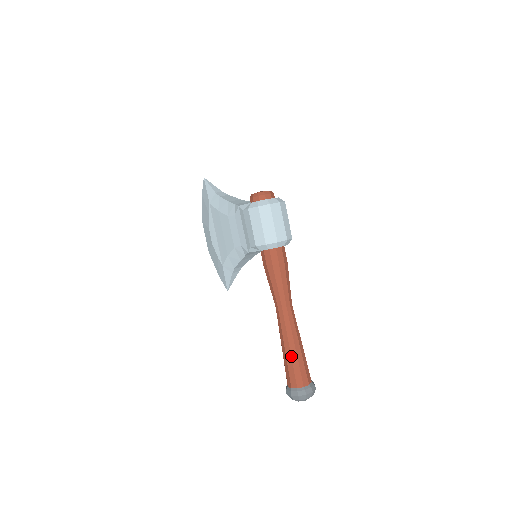
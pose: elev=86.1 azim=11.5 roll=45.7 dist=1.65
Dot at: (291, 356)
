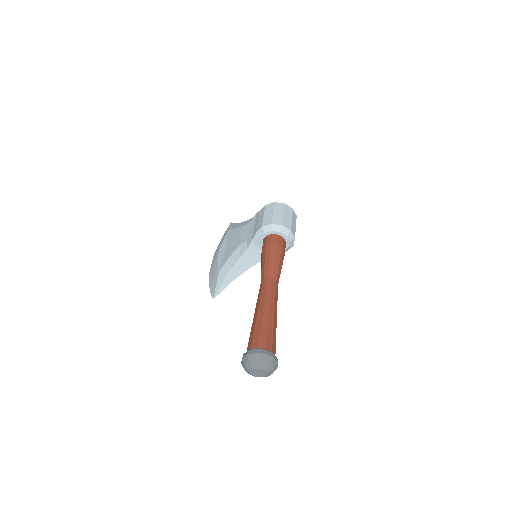
Dot at: (262, 317)
